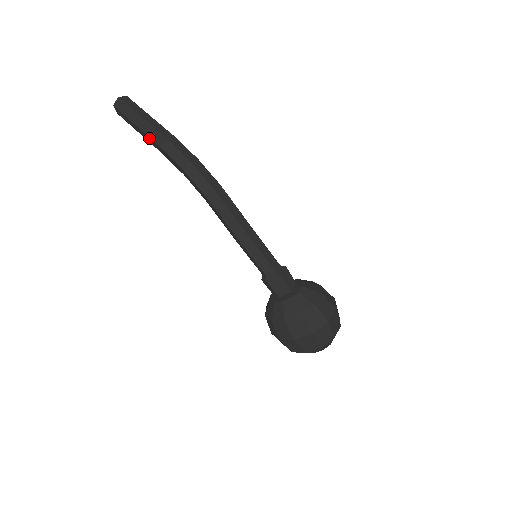
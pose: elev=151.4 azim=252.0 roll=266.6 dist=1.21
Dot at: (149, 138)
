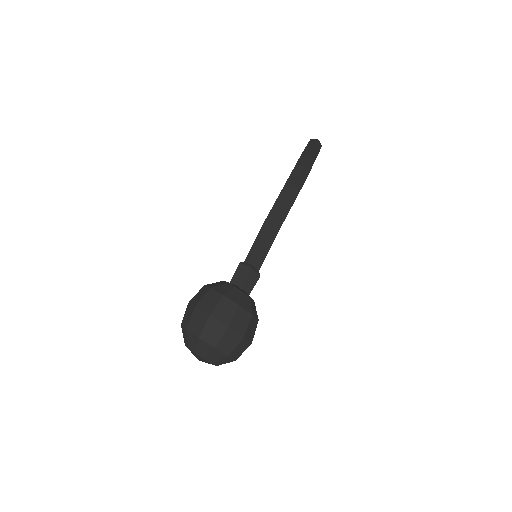
Dot at: occluded
